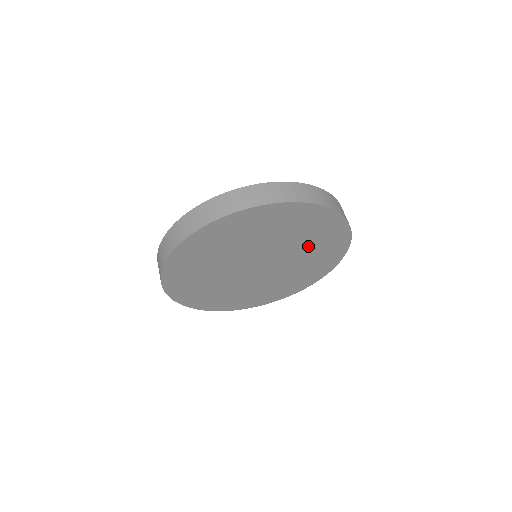
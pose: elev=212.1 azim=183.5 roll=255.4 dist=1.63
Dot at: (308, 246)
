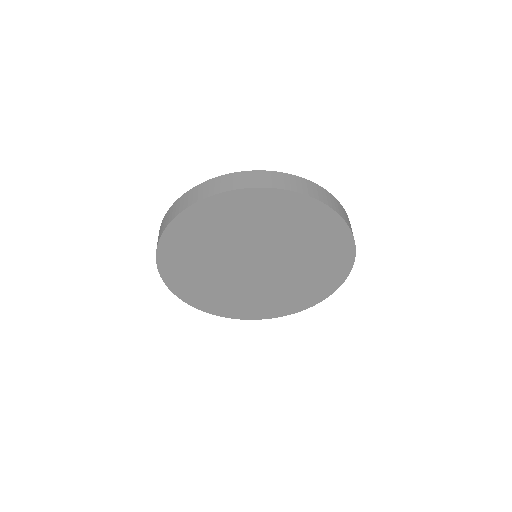
Dot at: (296, 237)
